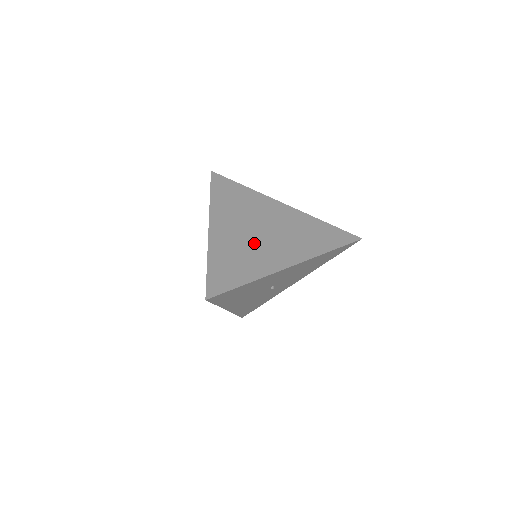
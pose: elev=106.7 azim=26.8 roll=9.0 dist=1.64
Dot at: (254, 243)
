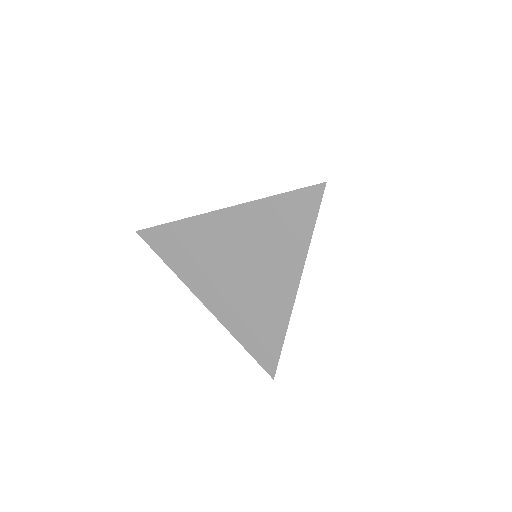
Dot at: (248, 292)
